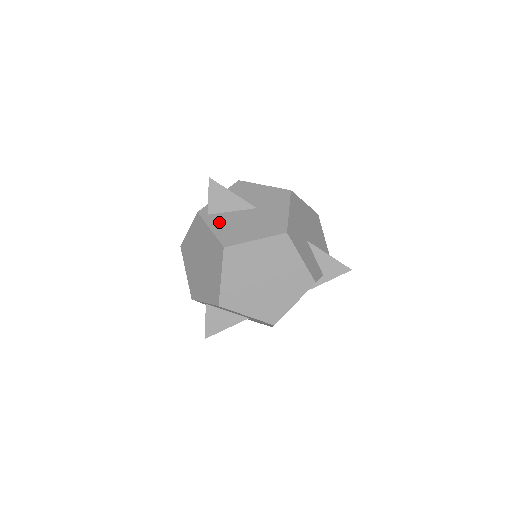
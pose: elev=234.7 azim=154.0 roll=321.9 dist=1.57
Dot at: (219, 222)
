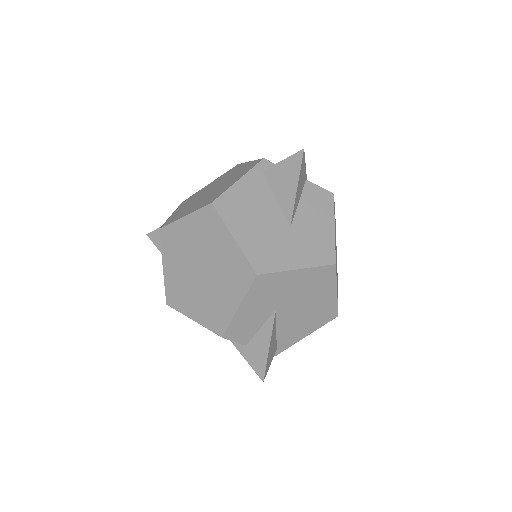
Dot at: (253, 187)
